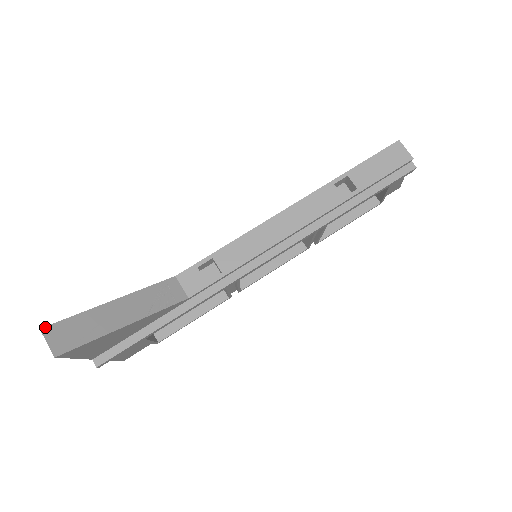
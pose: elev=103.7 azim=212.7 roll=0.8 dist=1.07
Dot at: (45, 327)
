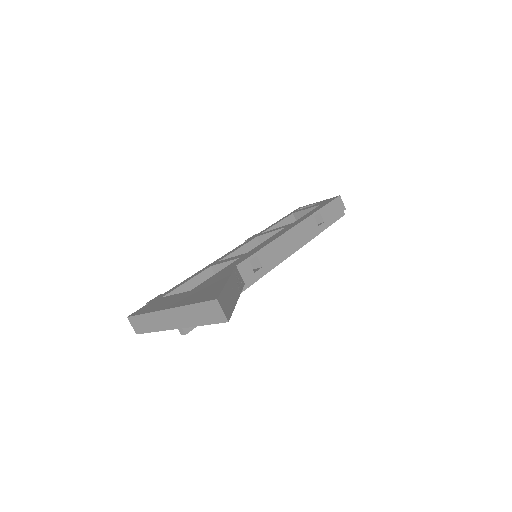
Dot at: (218, 298)
